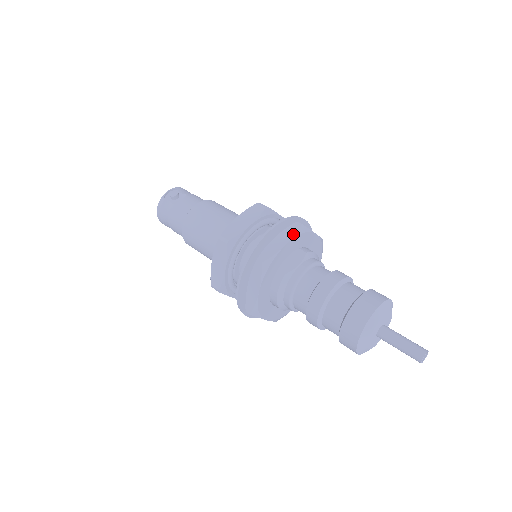
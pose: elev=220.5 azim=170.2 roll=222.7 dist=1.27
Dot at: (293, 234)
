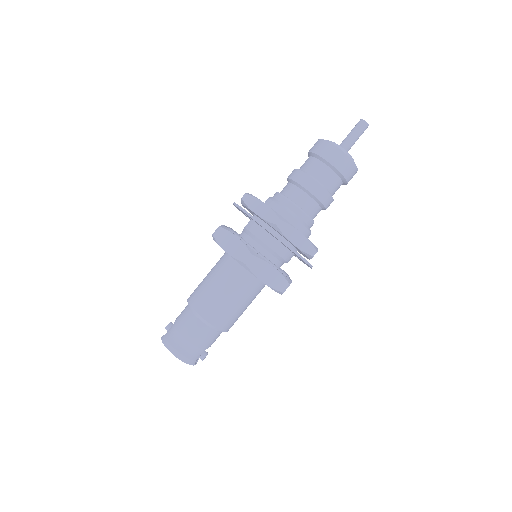
Dot at: occluded
